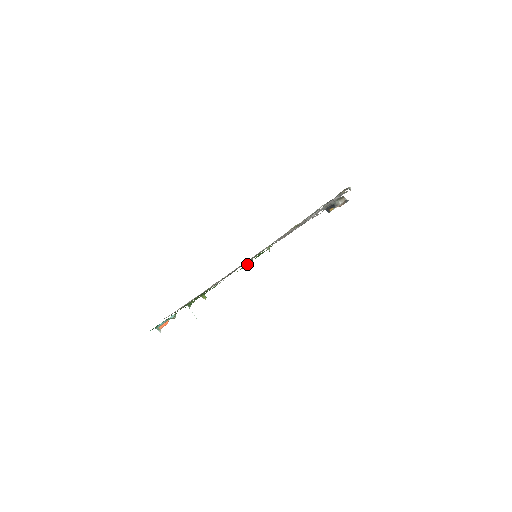
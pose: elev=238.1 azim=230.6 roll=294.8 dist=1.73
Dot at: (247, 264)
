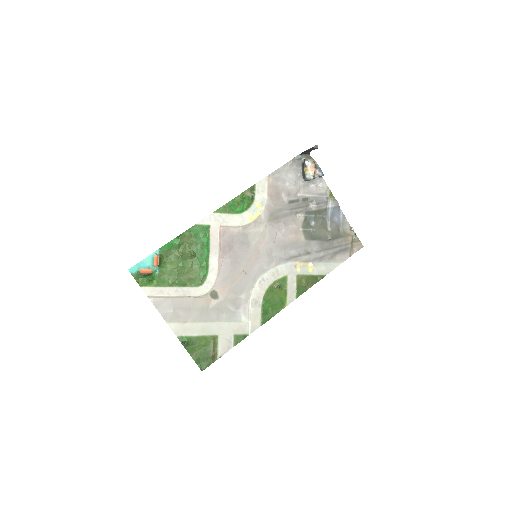
Dot at: (232, 202)
